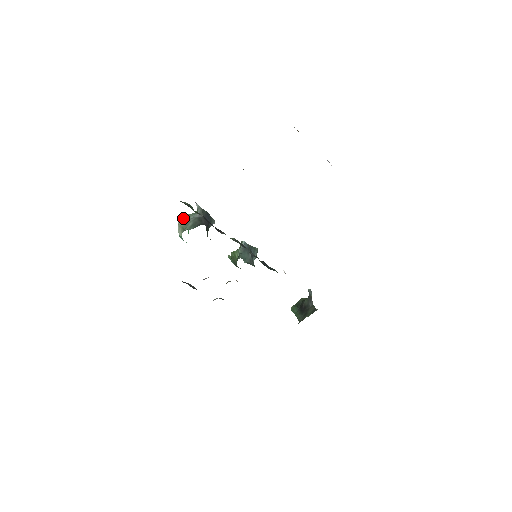
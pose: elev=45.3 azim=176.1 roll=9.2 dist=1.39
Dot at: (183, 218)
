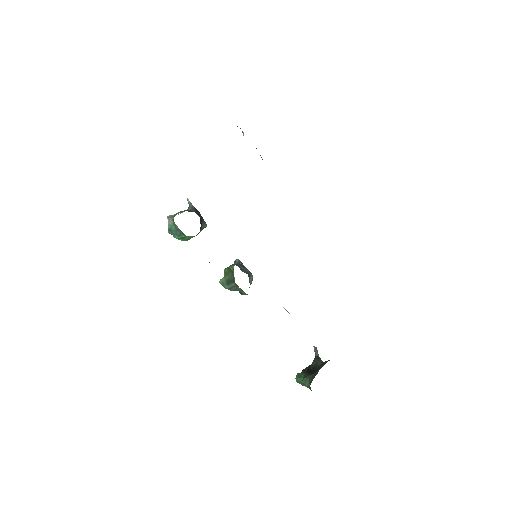
Dot at: occluded
